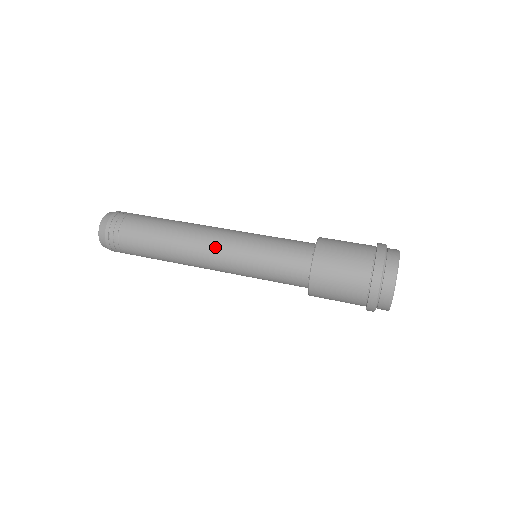
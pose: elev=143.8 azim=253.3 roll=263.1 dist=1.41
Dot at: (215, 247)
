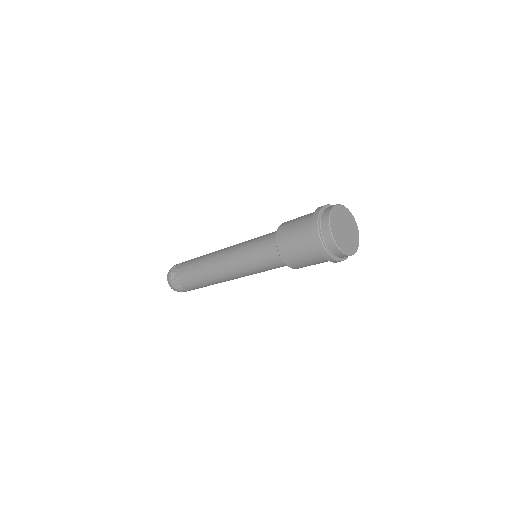
Dot at: occluded
